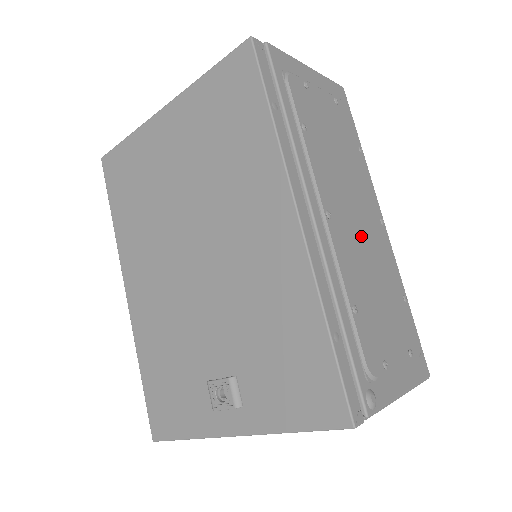
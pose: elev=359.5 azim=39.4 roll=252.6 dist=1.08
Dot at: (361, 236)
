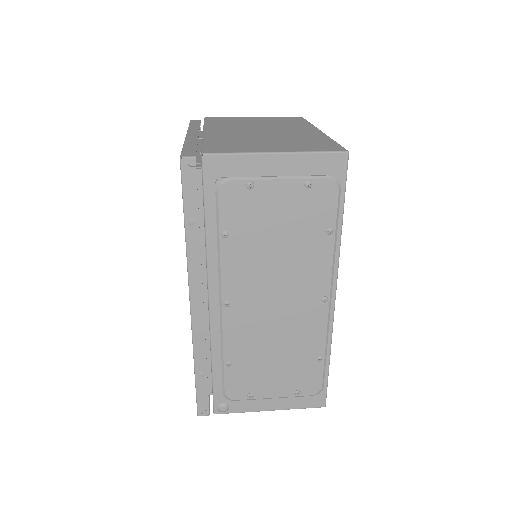
Dot at: (273, 315)
